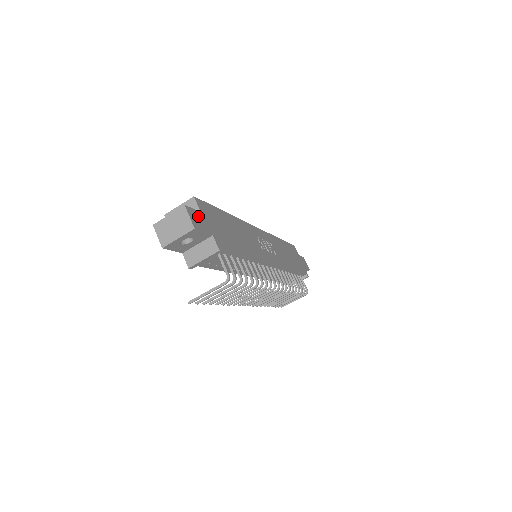
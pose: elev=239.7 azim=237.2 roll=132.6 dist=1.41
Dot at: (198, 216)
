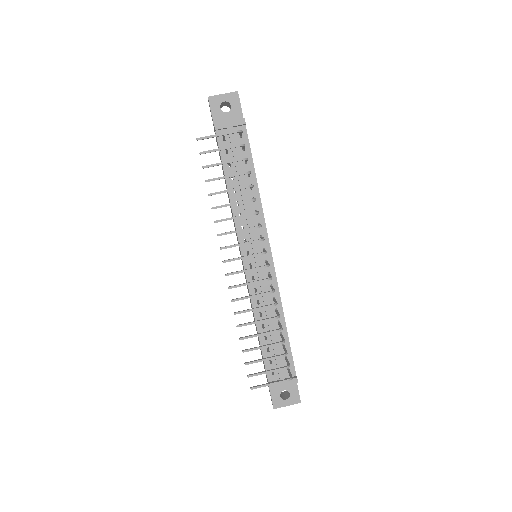
Dot at: occluded
